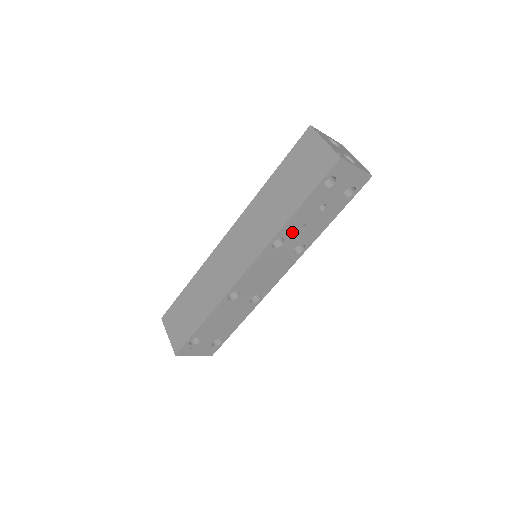
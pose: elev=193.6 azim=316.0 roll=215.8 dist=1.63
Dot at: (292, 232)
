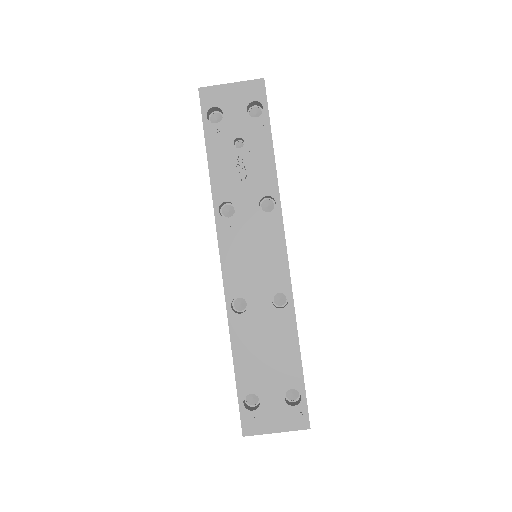
Dot at: (231, 189)
